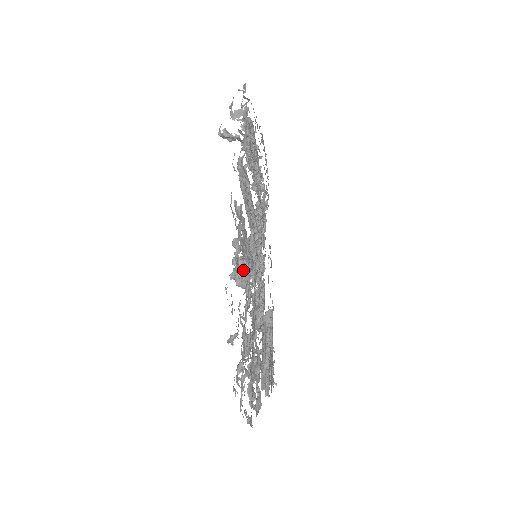
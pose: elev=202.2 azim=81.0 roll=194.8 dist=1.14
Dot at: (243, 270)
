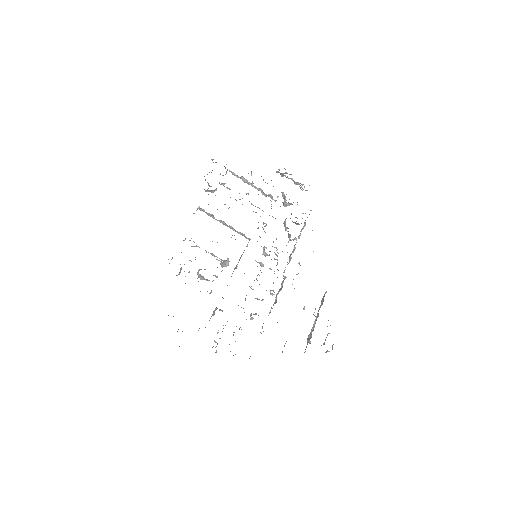
Dot at: occluded
